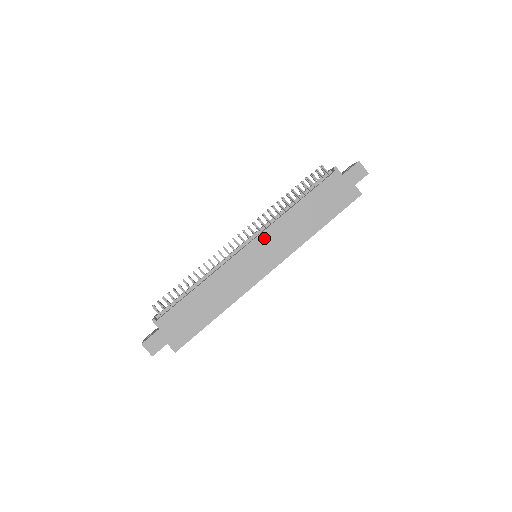
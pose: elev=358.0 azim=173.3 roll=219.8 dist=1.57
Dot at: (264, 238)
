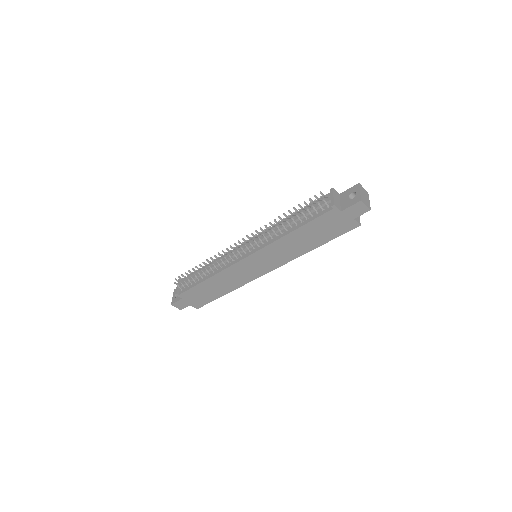
Dot at: (260, 254)
